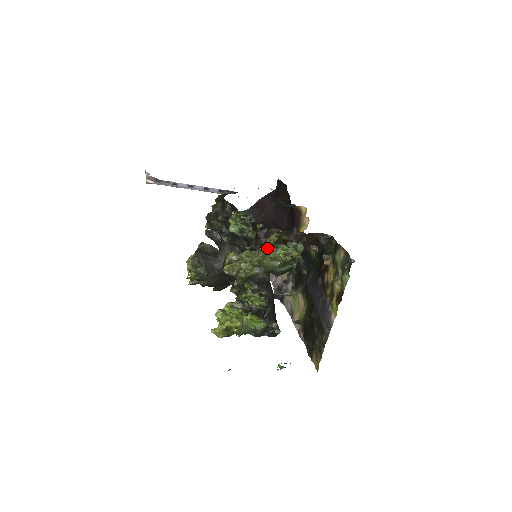
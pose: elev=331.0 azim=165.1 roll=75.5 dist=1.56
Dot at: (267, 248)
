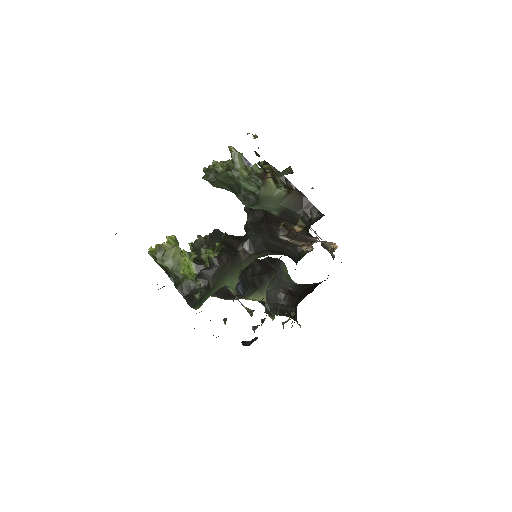
Dot at: occluded
